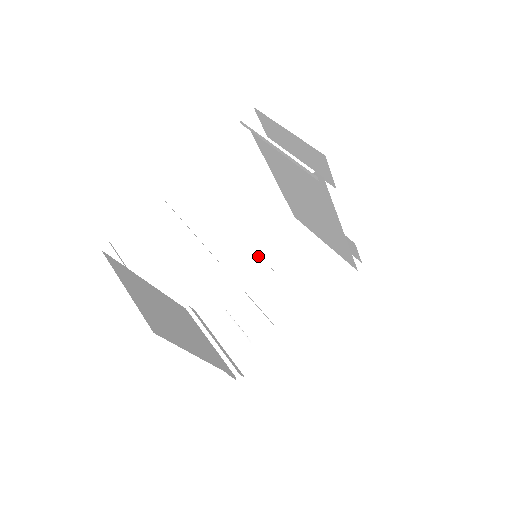
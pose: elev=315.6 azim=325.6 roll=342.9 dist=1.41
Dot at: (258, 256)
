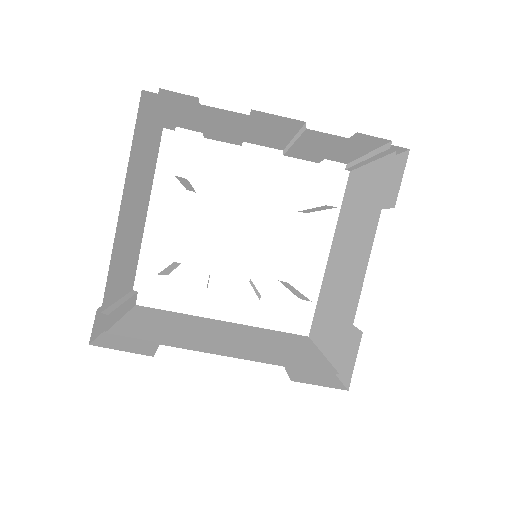
Dot at: occluded
